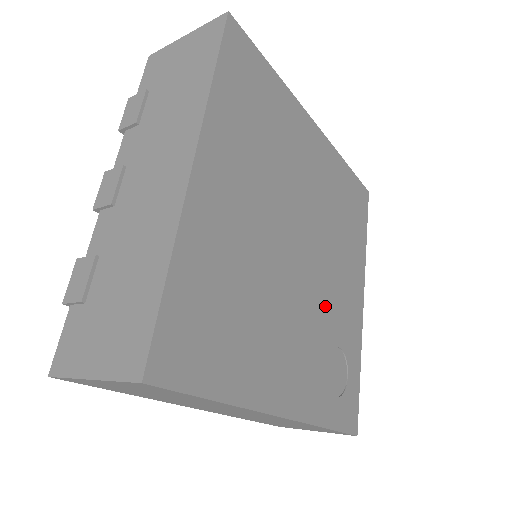
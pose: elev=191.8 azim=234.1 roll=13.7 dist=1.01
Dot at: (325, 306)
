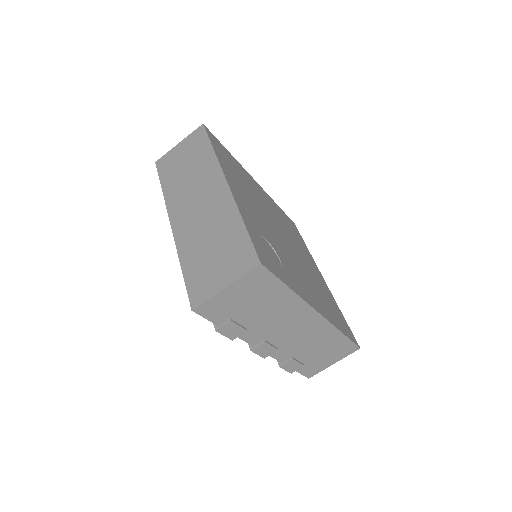
Dot at: (283, 252)
